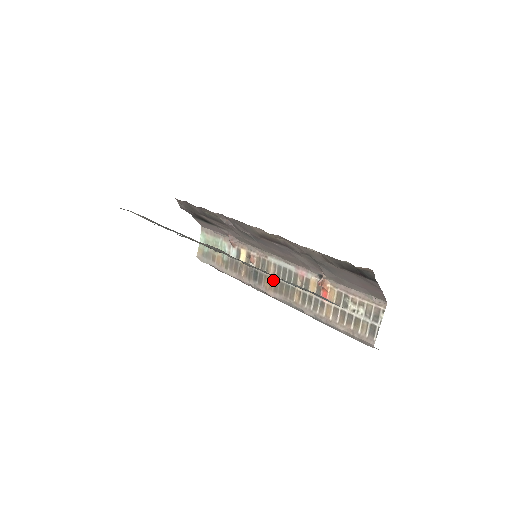
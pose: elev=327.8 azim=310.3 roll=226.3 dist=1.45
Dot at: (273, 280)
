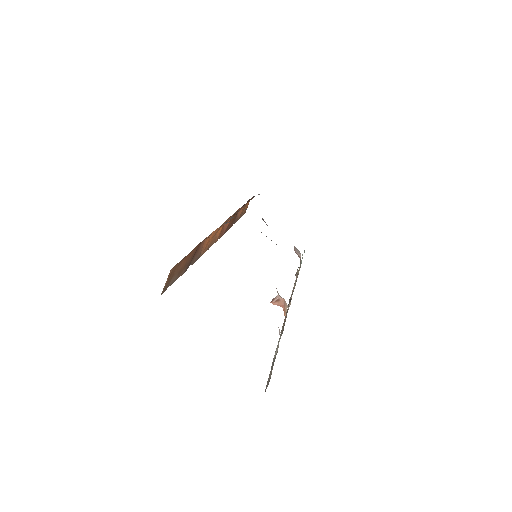
Dot at: occluded
